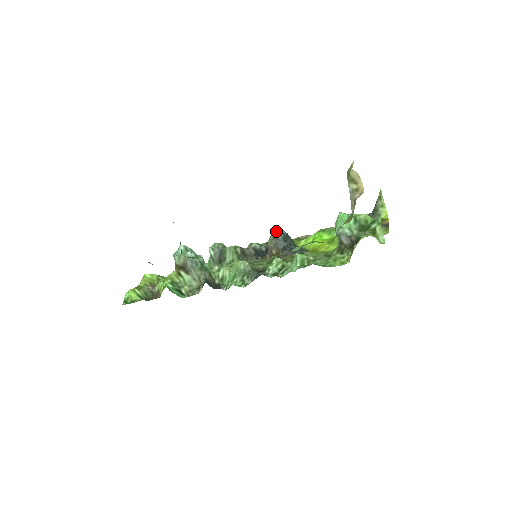
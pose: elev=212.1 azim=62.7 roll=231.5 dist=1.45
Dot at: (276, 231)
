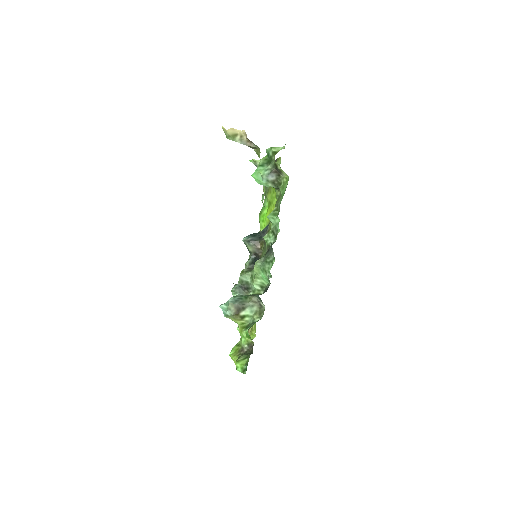
Dot at: (244, 240)
